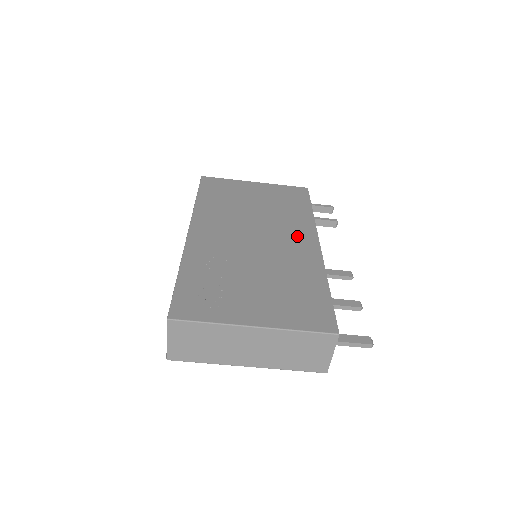
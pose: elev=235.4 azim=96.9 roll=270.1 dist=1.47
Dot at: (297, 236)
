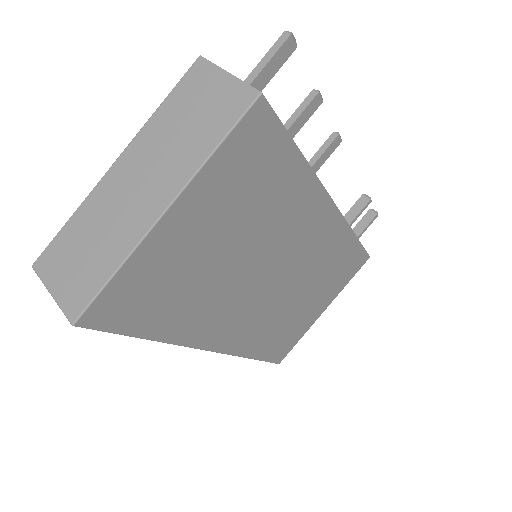
Dot at: occluded
